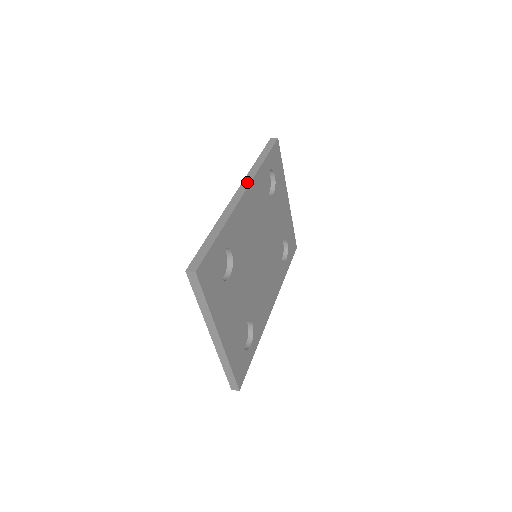
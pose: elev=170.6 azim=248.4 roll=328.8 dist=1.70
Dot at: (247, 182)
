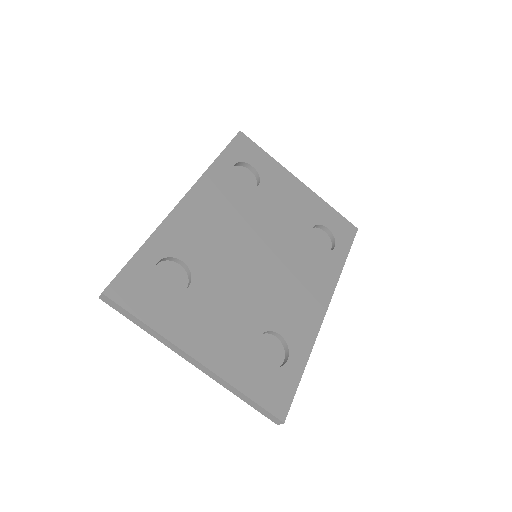
Dot at: (193, 186)
